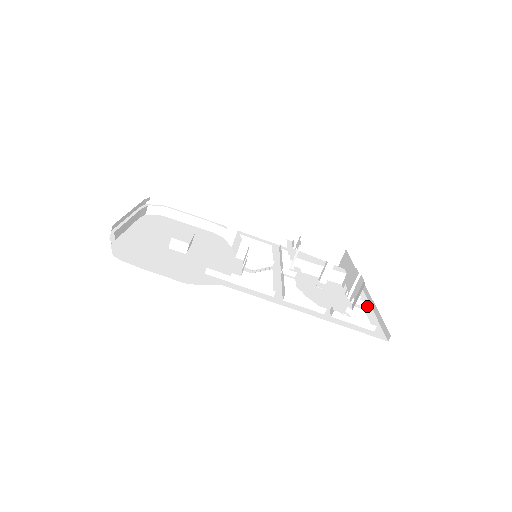
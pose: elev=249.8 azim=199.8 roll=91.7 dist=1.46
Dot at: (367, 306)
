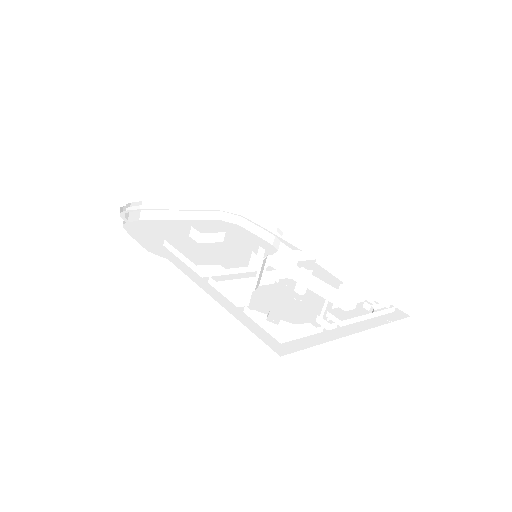
Dot at: (337, 333)
